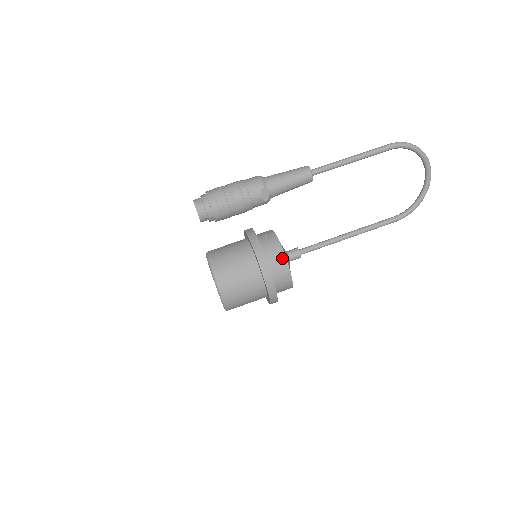
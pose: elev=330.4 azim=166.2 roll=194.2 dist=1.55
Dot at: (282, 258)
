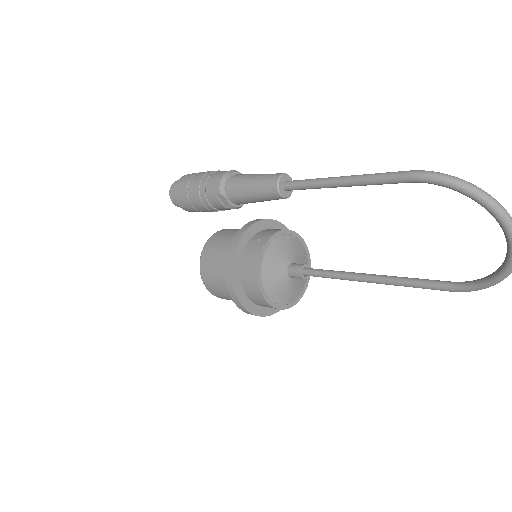
Dot at: (254, 278)
